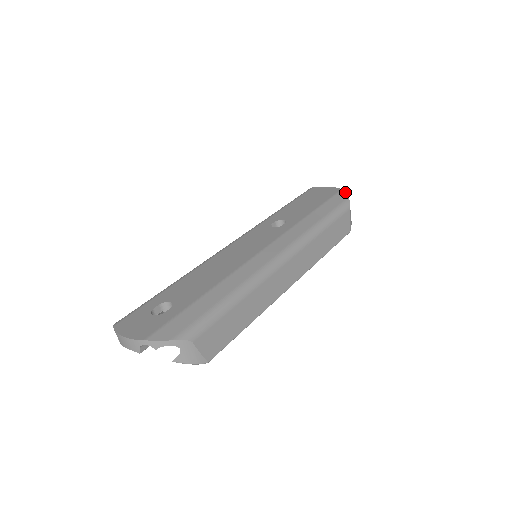
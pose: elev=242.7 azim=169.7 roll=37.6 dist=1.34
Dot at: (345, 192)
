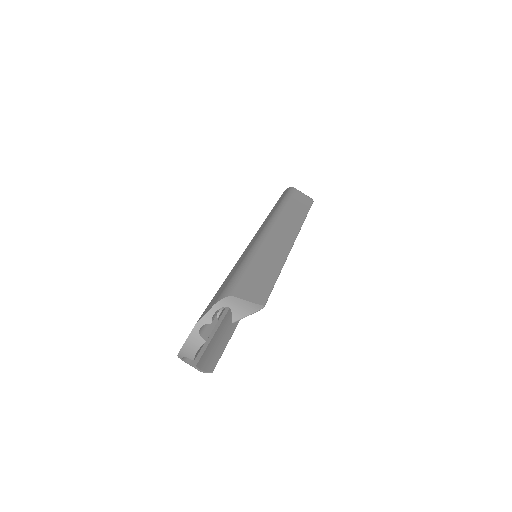
Dot at: (286, 189)
